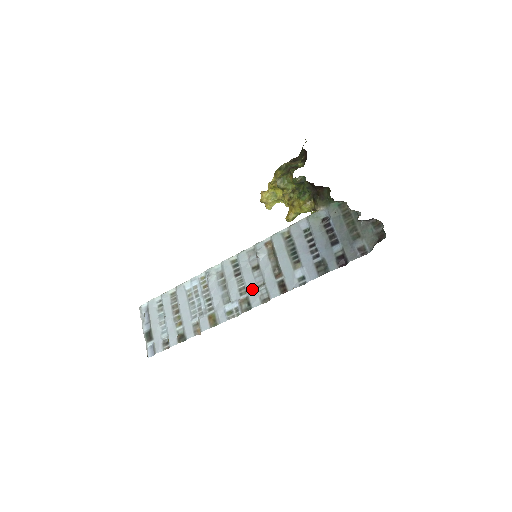
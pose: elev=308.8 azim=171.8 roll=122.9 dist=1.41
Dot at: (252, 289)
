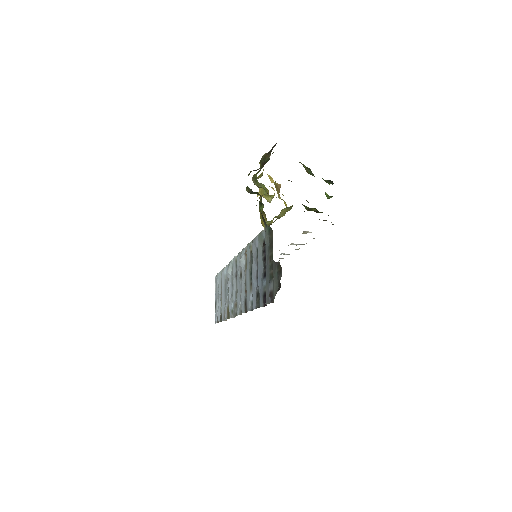
Dot at: (238, 296)
